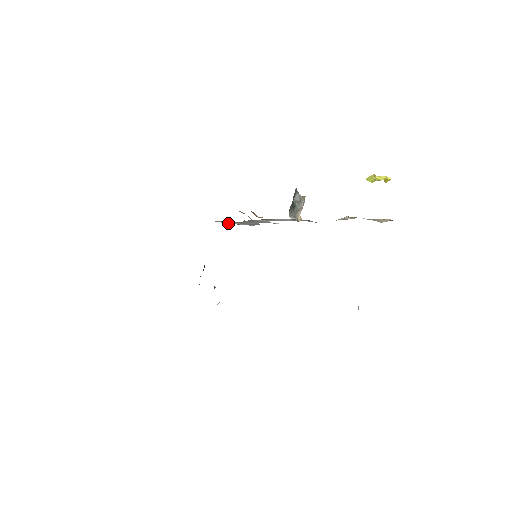
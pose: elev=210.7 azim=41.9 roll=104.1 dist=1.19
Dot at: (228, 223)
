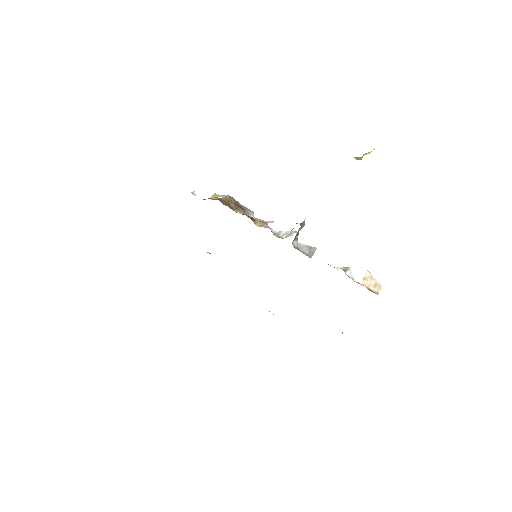
Dot at: (218, 196)
